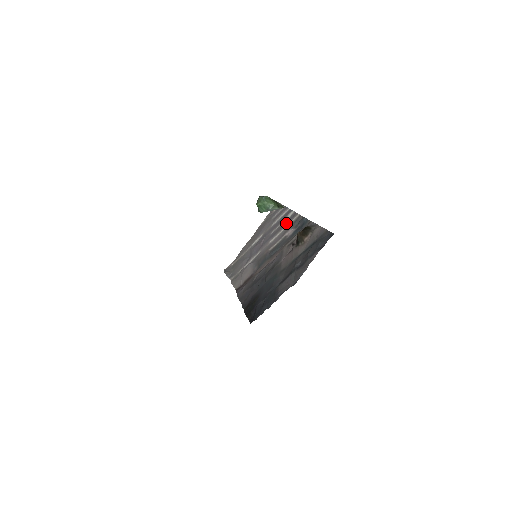
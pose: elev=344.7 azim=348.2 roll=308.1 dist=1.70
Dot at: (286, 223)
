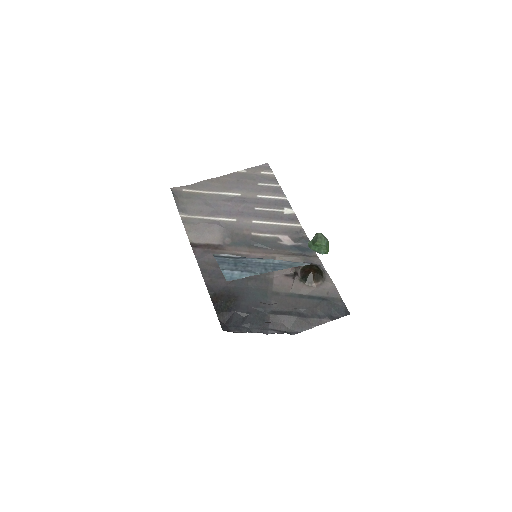
Dot at: (282, 219)
